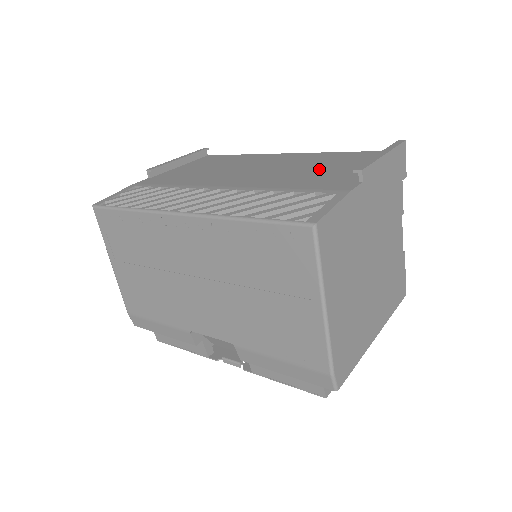
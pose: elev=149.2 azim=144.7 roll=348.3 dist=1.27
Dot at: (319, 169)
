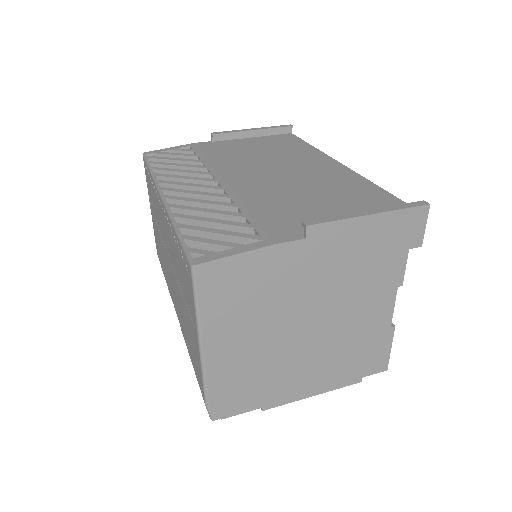
Dot at: (315, 199)
